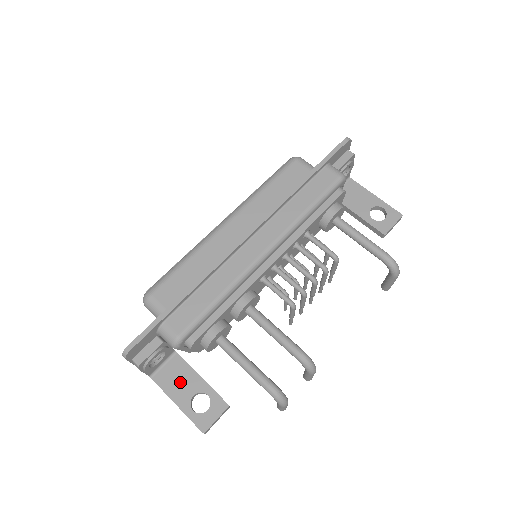
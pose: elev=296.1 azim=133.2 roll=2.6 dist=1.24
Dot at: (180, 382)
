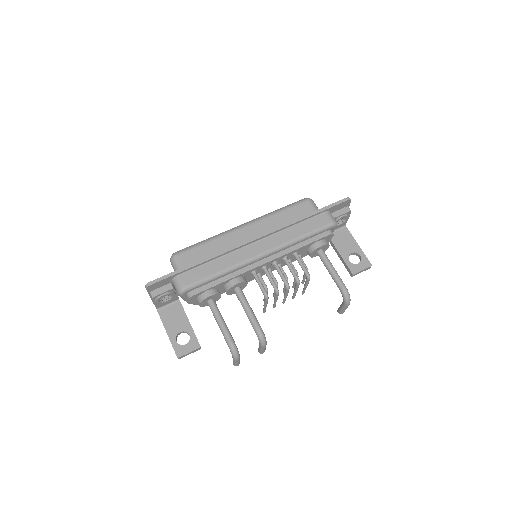
Dot at: (175, 320)
